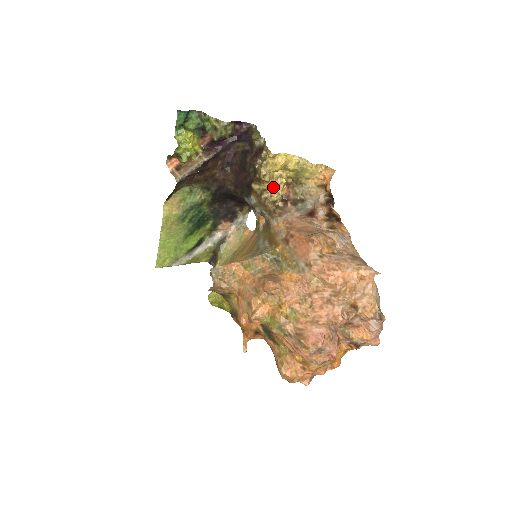
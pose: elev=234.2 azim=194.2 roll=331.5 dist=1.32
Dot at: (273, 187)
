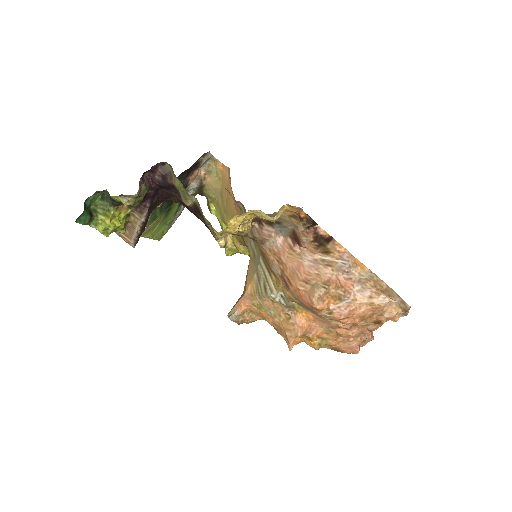
Dot at: occluded
